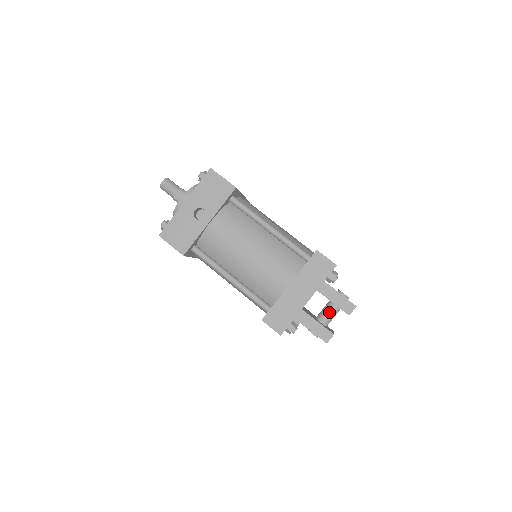
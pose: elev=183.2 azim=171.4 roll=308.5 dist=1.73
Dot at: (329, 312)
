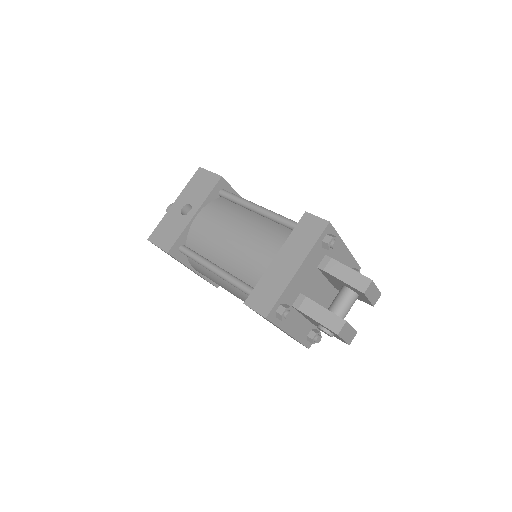
Dot at: (340, 298)
